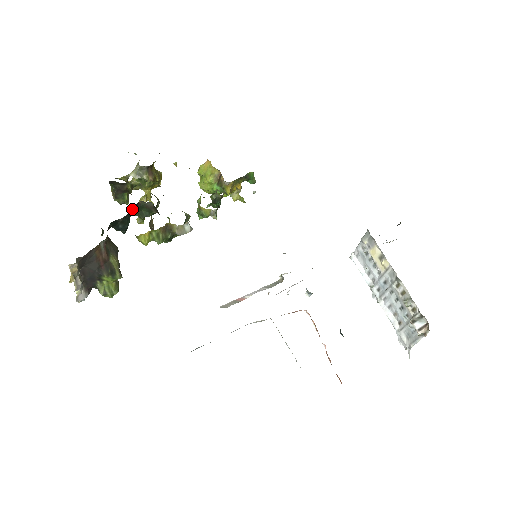
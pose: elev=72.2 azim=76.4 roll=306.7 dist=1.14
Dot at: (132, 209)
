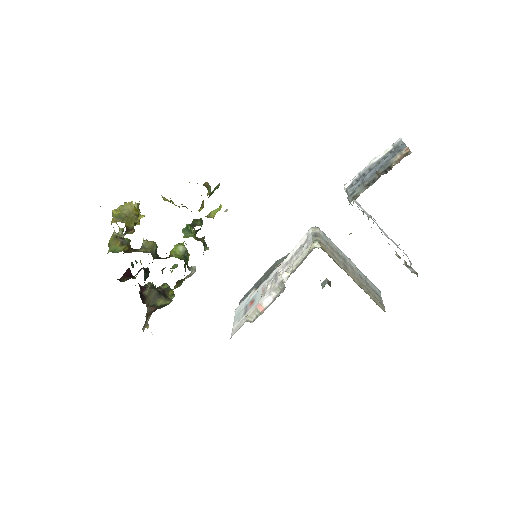
Dot at: (144, 275)
